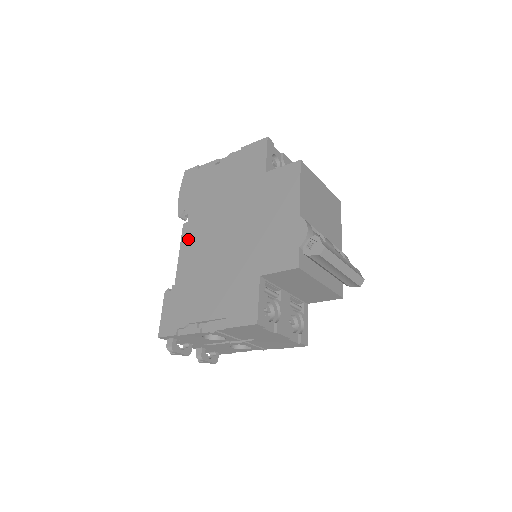
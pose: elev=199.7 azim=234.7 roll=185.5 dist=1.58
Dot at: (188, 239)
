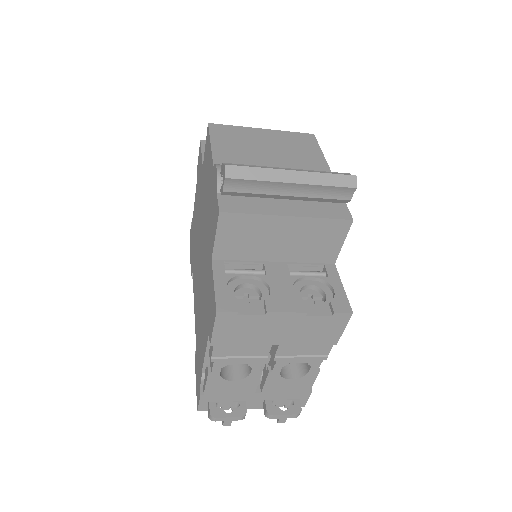
Dot at: (194, 290)
